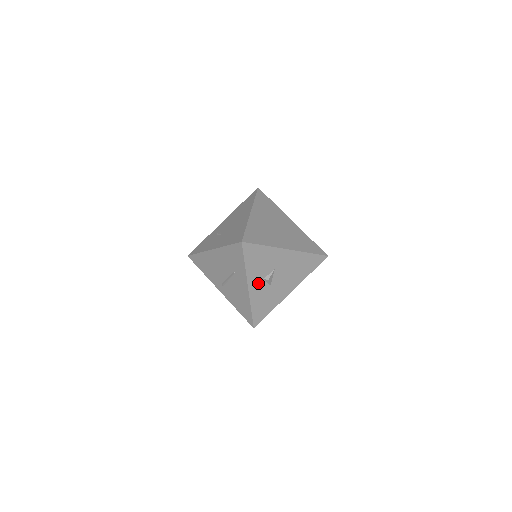
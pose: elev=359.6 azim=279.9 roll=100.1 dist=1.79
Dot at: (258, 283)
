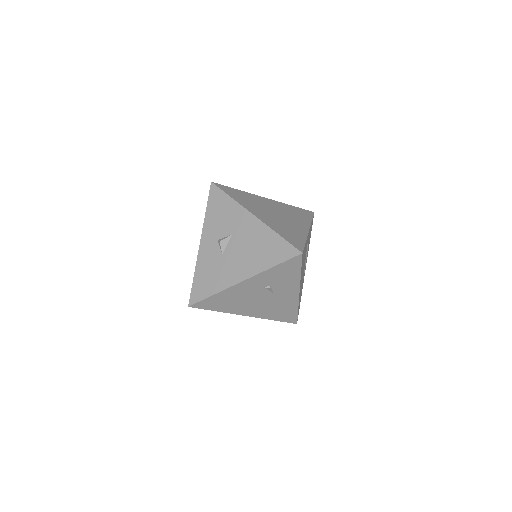
Dot at: (211, 243)
